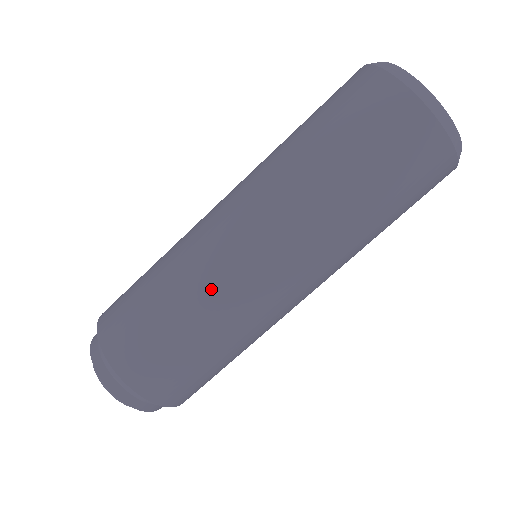
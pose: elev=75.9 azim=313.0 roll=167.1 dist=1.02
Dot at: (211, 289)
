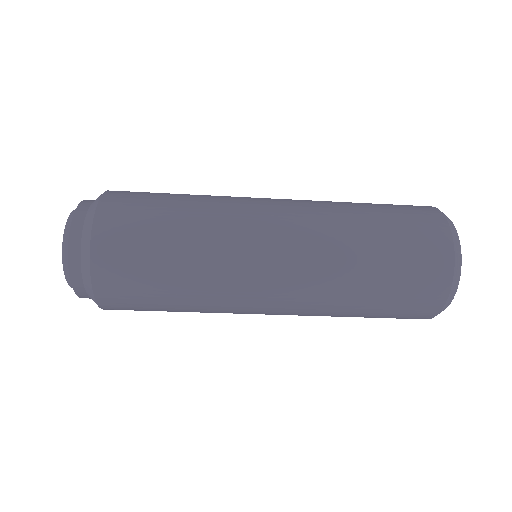
Dot at: (219, 294)
